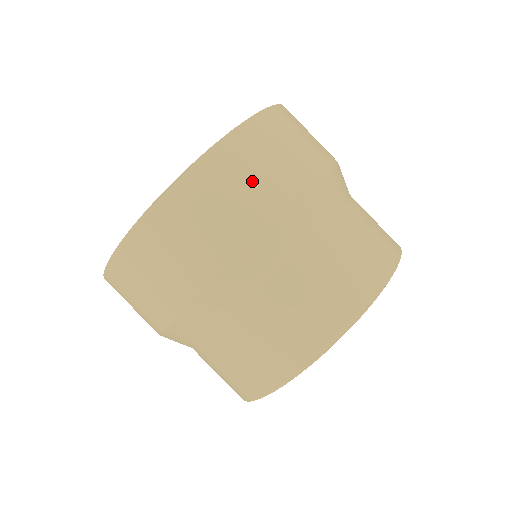
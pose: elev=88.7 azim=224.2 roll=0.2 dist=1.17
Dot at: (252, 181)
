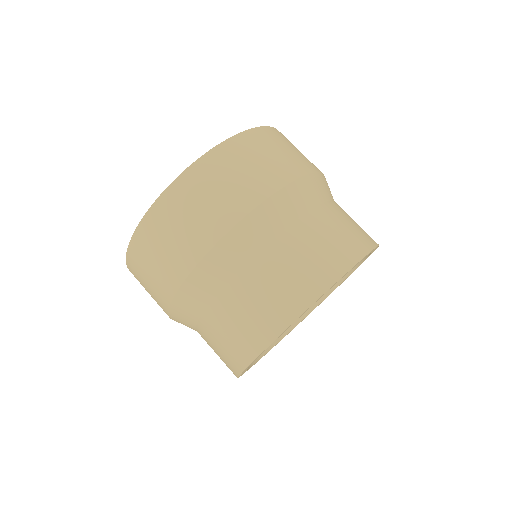
Dot at: (171, 242)
